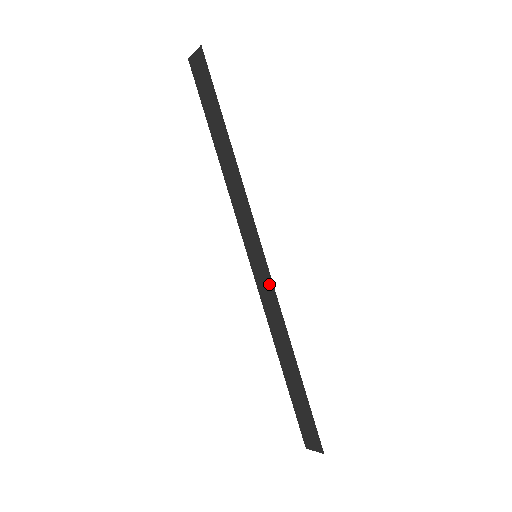
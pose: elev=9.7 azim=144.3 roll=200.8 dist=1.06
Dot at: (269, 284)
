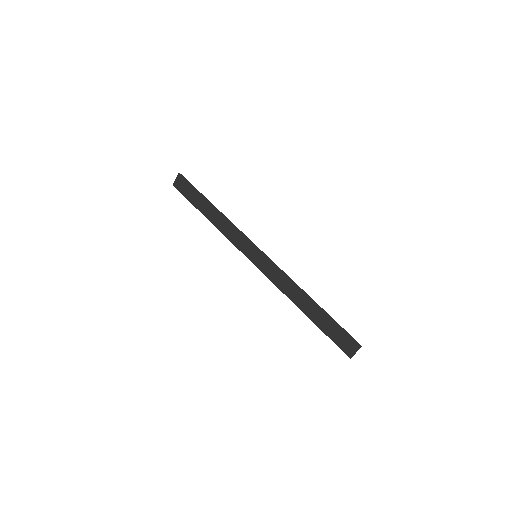
Dot at: (271, 265)
